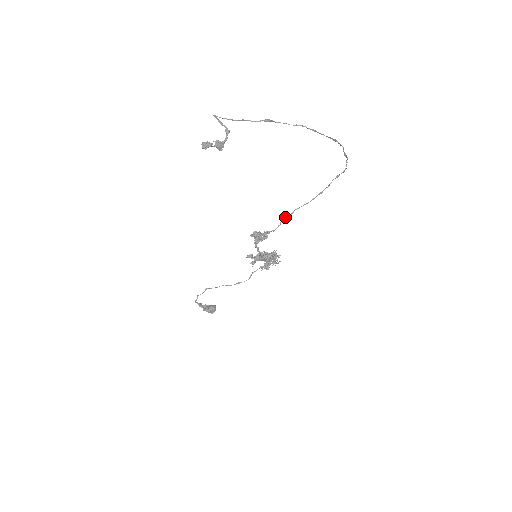
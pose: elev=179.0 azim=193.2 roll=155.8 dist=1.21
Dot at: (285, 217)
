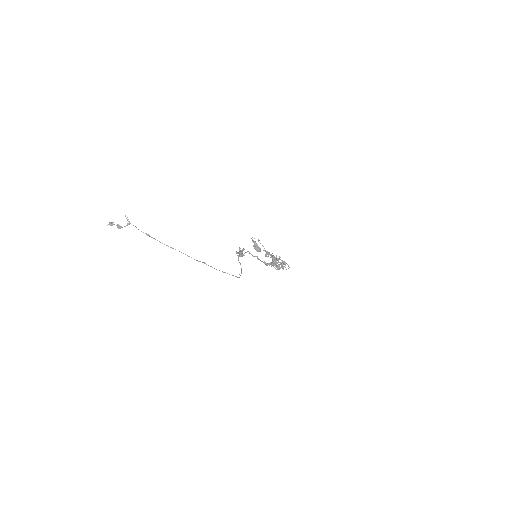
Dot at: (238, 260)
